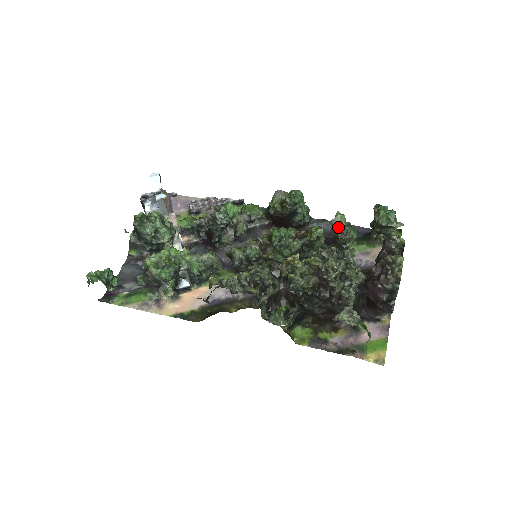
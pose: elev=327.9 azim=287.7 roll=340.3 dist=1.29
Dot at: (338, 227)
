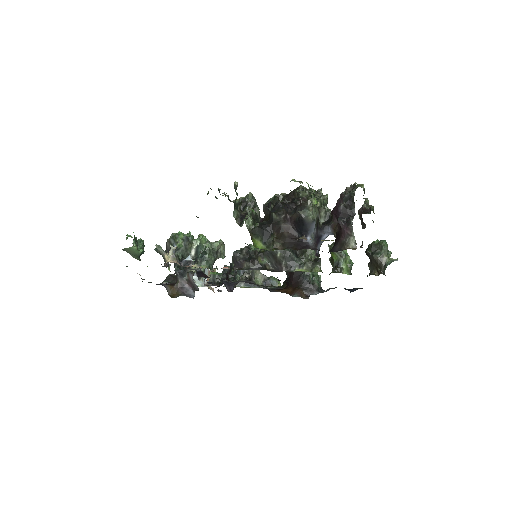
Dot at: occluded
